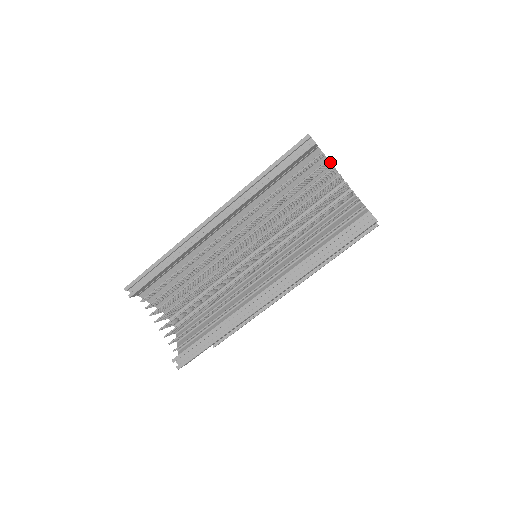
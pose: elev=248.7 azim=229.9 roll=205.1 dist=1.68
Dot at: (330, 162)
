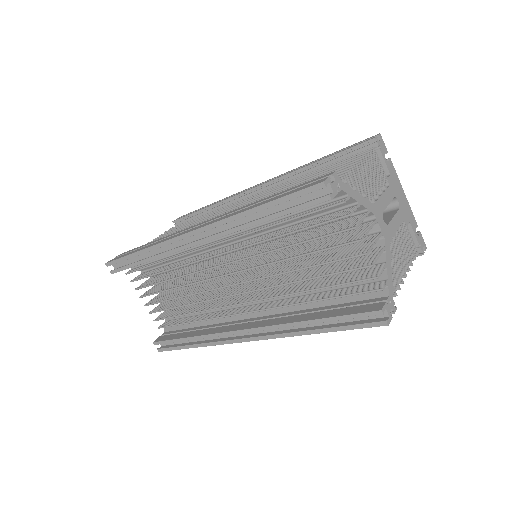
Dot at: (356, 209)
